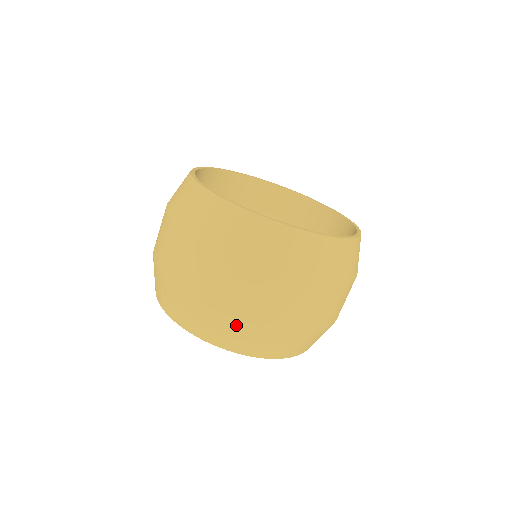
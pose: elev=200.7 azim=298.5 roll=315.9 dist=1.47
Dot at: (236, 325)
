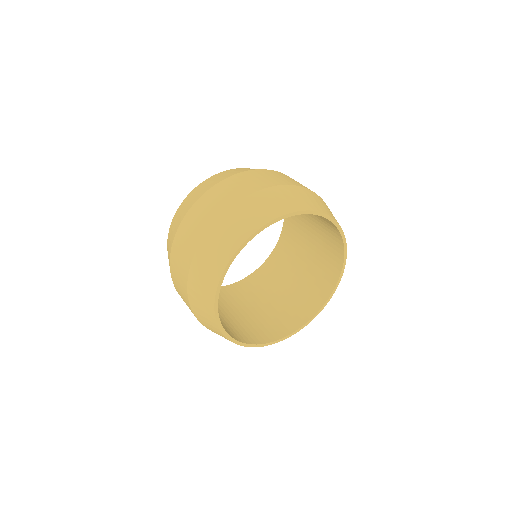
Dot at: occluded
